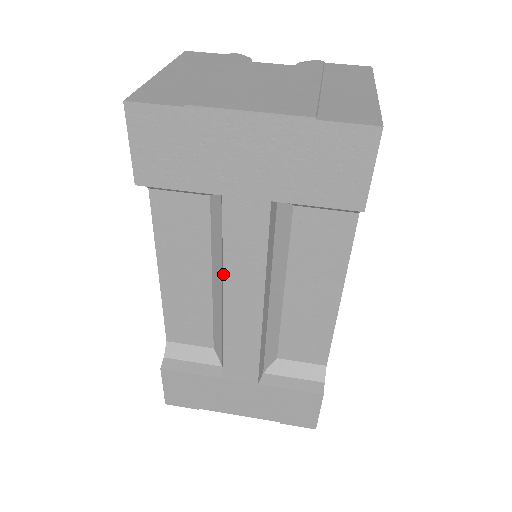
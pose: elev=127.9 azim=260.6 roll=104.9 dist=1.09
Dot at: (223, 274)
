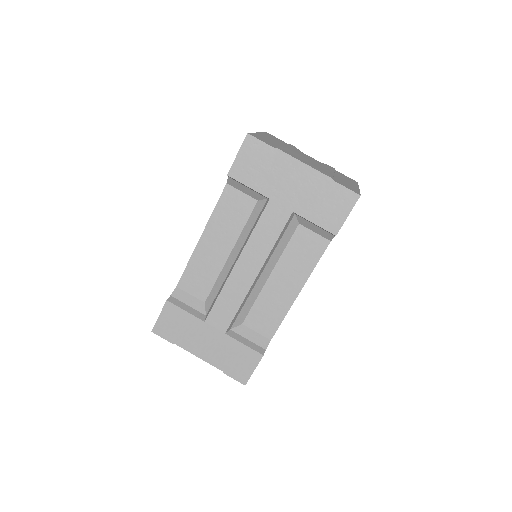
Dot at: (245, 245)
